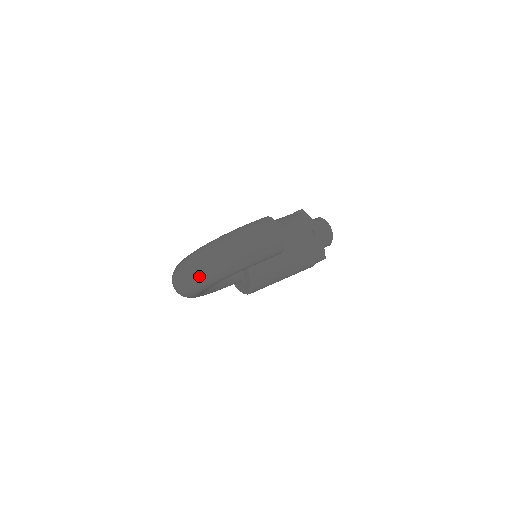
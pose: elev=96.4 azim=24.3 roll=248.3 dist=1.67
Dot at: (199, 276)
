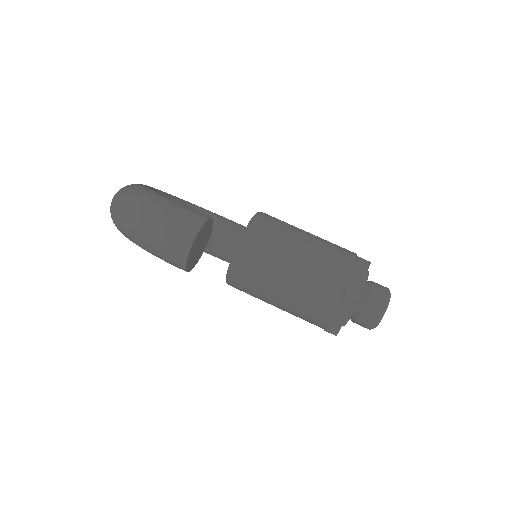
Dot at: occluded
